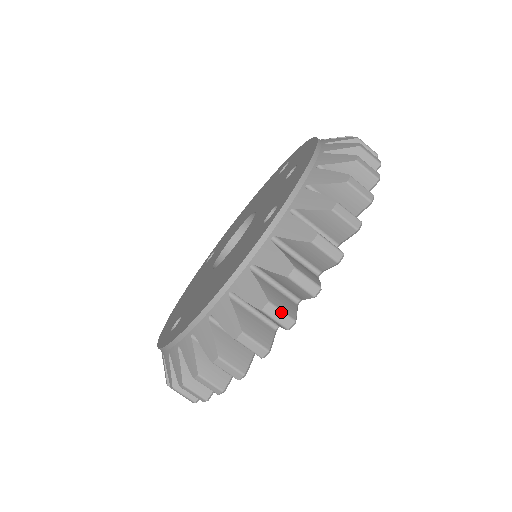
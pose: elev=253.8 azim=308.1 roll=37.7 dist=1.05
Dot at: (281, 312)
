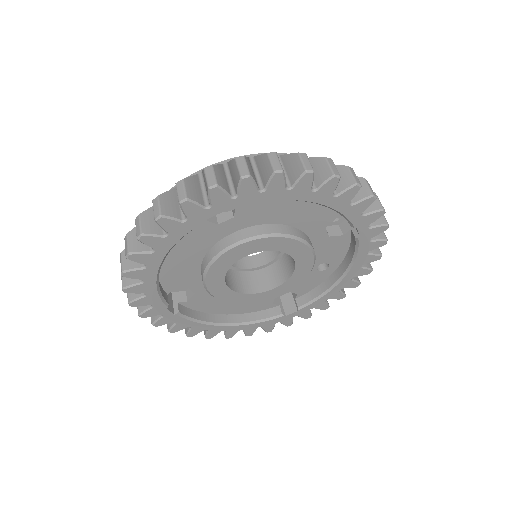
Dot at: occluded
